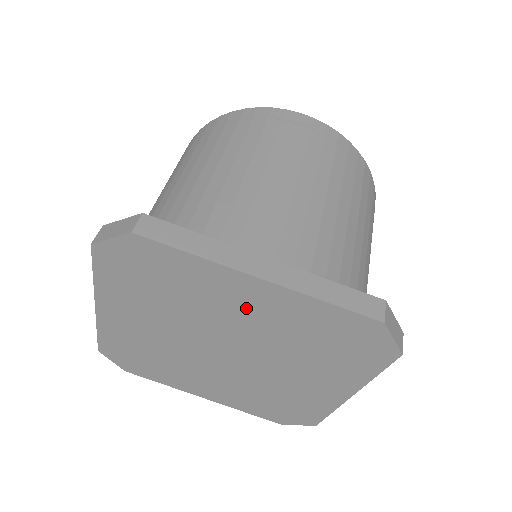
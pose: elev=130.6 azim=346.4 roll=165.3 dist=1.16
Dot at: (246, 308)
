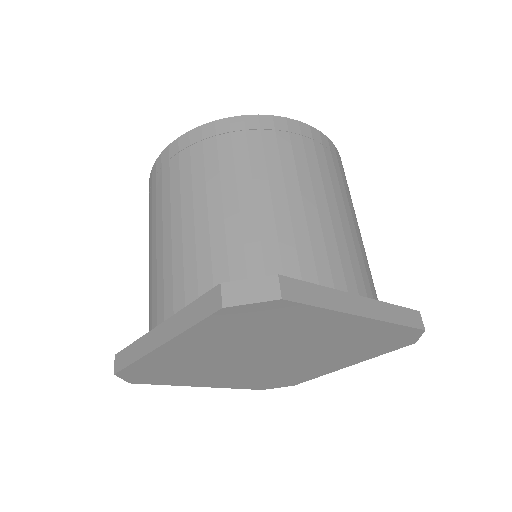
Dot at: (328, 333)
